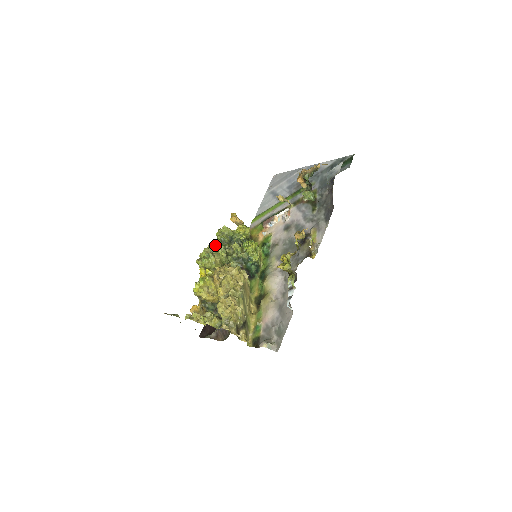
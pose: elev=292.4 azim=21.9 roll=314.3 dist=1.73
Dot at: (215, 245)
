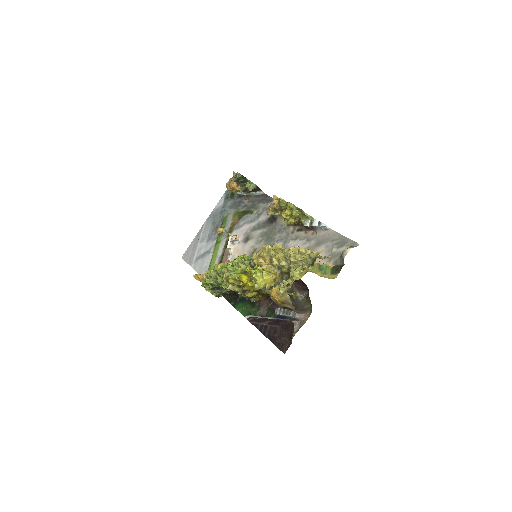
Dot at: (225, 265)
